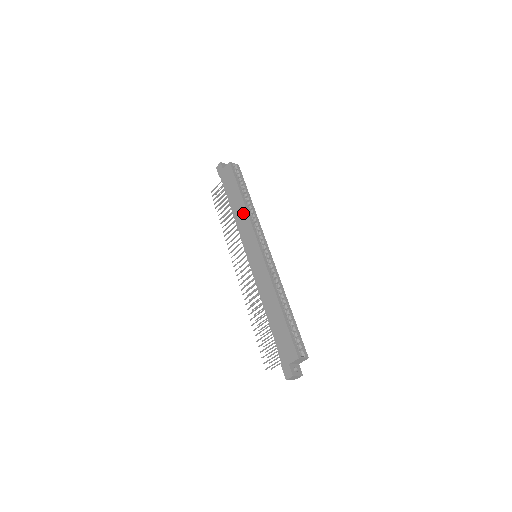
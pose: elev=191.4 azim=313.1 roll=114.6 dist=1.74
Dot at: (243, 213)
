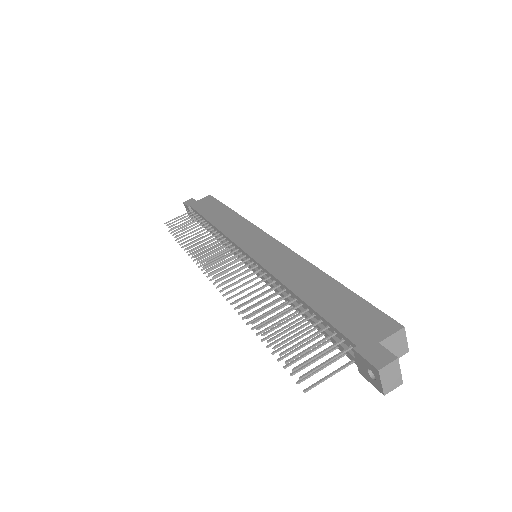
Dot at: (235, 219)
